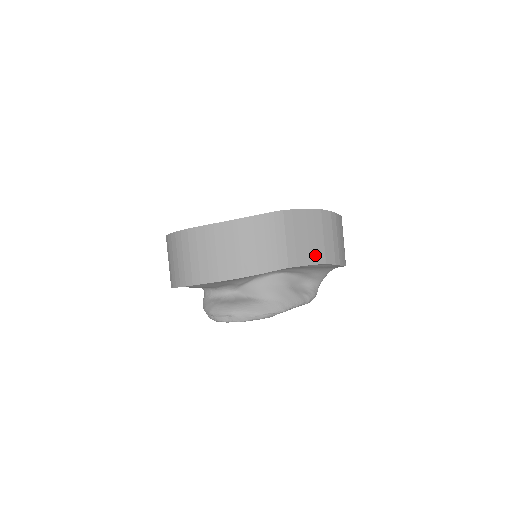
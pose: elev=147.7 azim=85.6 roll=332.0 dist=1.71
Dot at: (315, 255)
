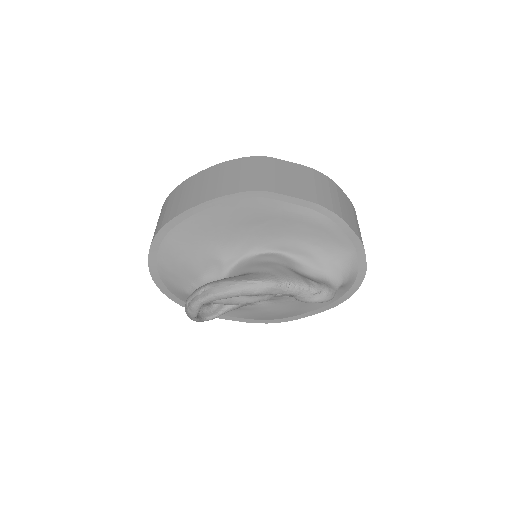
Dot at: (302, 193)
